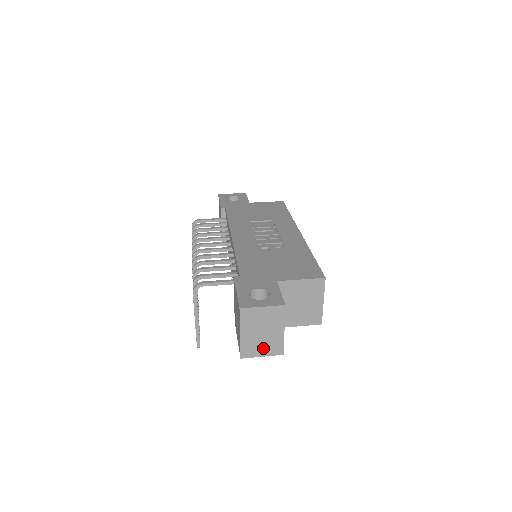
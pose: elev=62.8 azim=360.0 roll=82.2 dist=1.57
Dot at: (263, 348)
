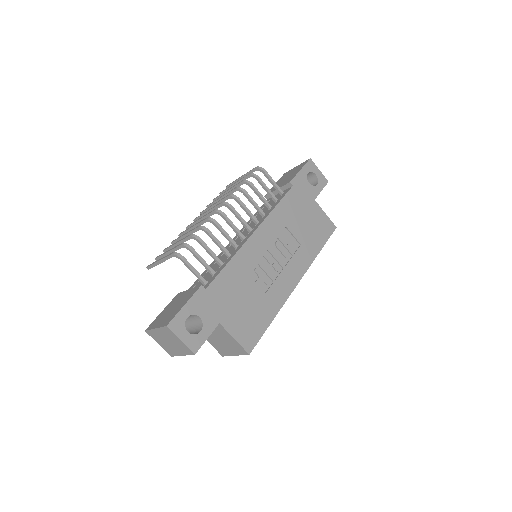
Dot at: (163, 344)
